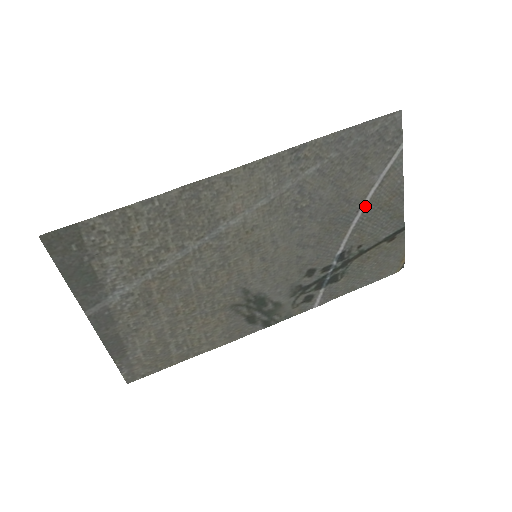
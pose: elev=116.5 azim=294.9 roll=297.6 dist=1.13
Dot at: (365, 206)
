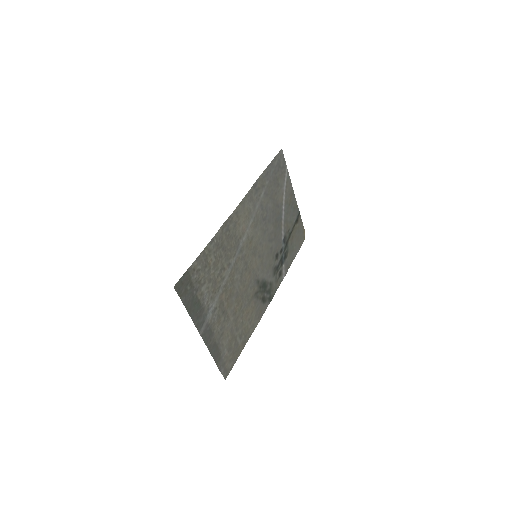
Dot at: (284, 206)
